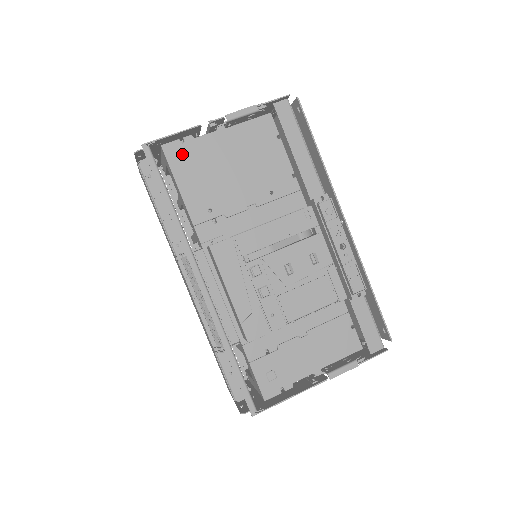
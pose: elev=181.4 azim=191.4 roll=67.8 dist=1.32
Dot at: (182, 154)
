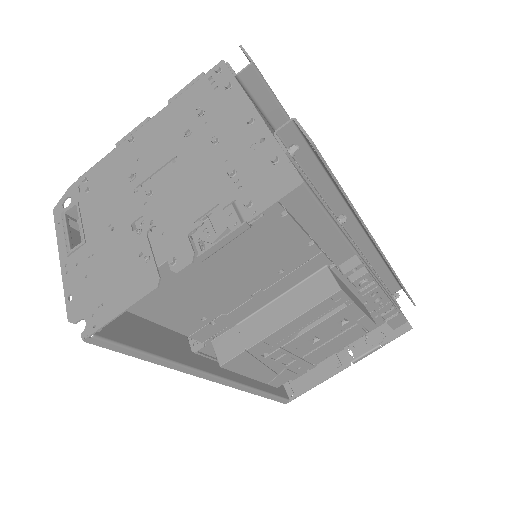
Dot at: occluded
